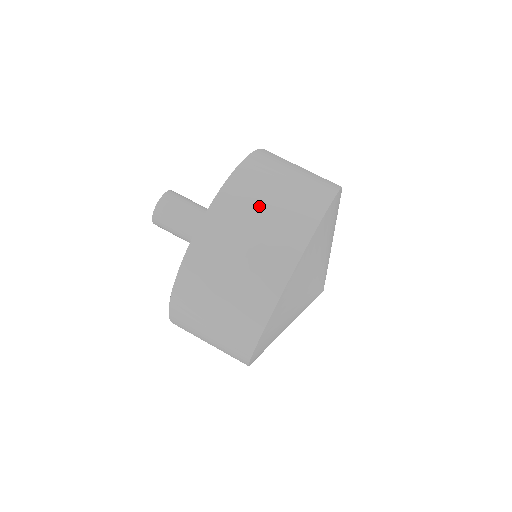
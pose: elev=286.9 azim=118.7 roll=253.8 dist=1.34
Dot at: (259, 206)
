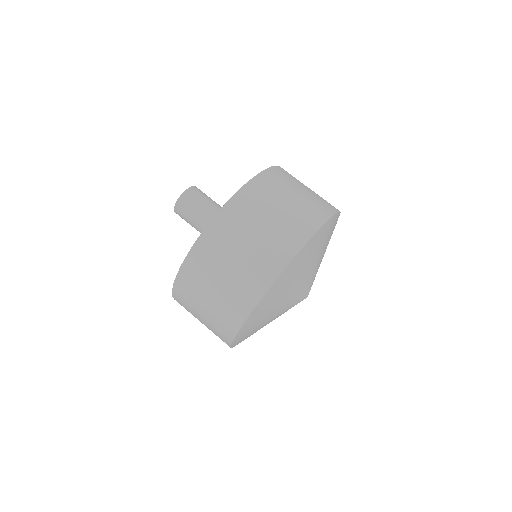
Dot at: (203, 295)
